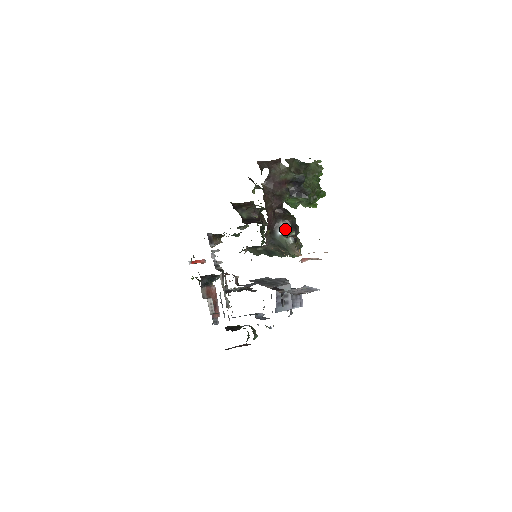
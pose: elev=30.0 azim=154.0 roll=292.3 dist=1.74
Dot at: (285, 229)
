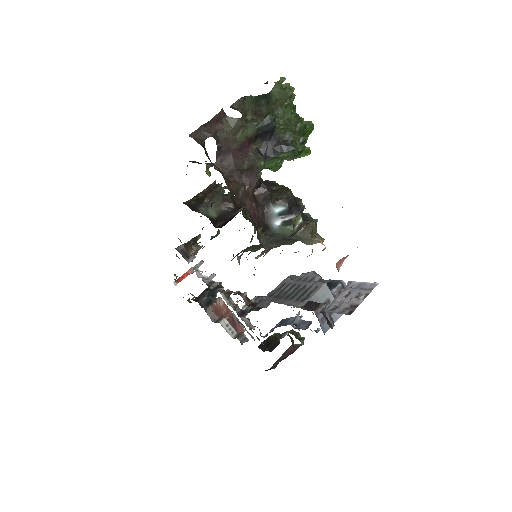
Dot at: (282, 215)
